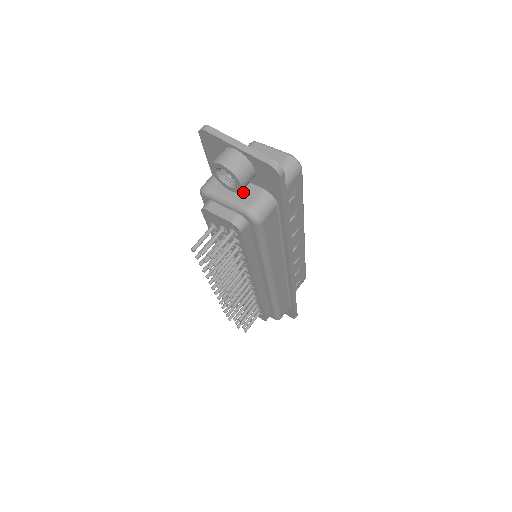
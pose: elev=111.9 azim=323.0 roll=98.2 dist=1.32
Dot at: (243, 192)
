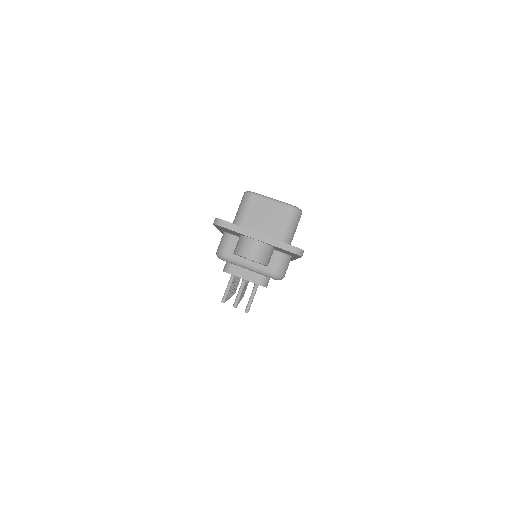
Dot at: occluded
